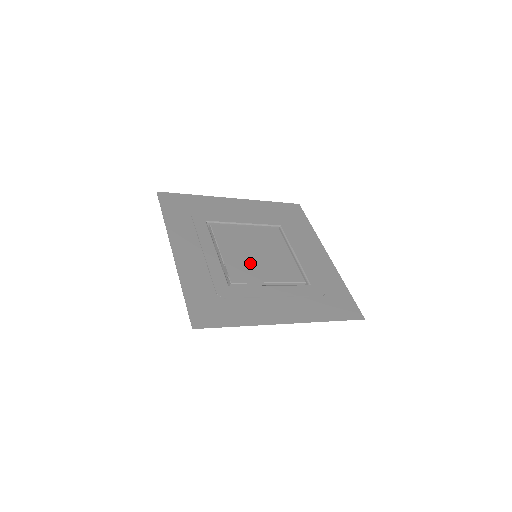
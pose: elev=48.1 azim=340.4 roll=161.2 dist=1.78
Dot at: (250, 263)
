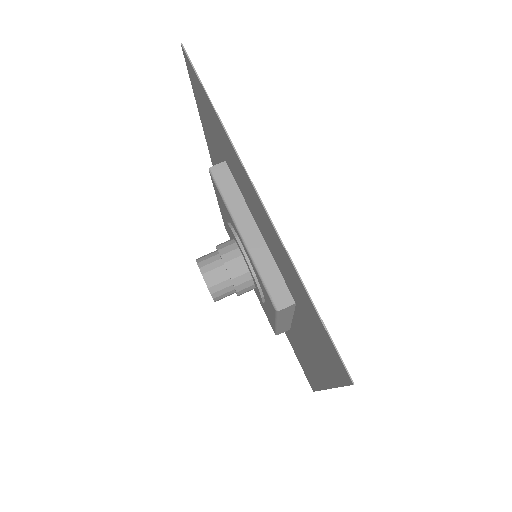
Dot at: occluded
